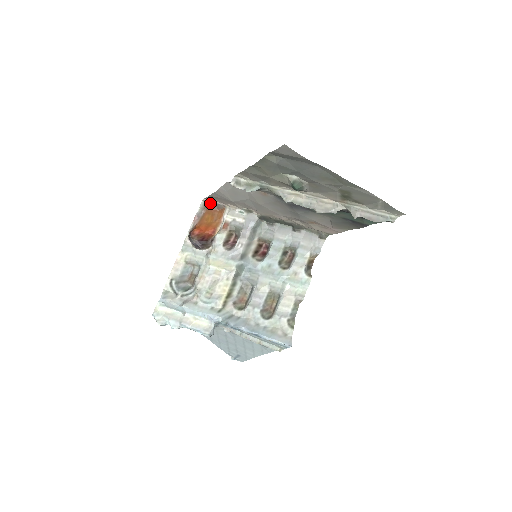
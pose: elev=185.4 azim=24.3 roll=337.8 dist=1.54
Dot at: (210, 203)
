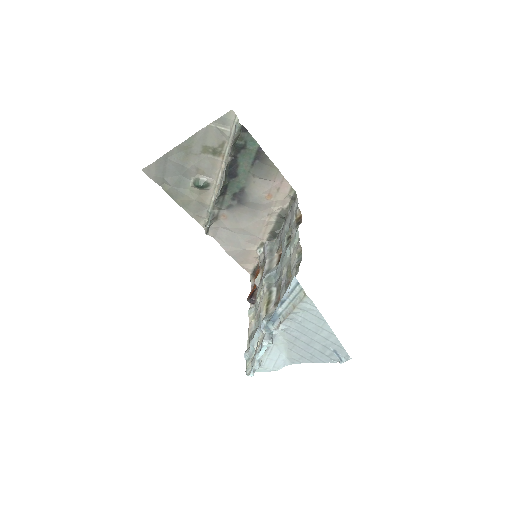
Dot at: (254, 271)
